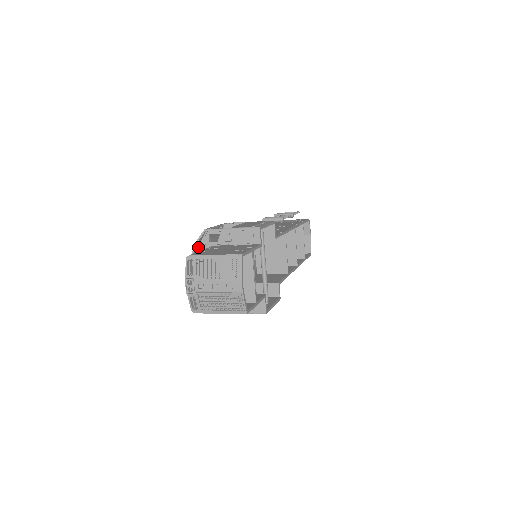
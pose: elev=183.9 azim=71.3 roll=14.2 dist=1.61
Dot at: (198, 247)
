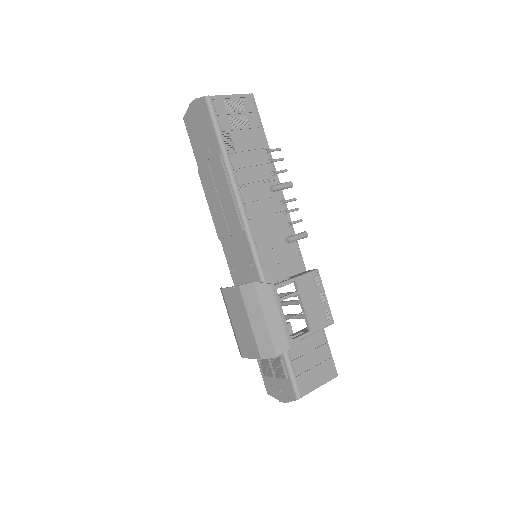
Dot at: (270, 349)
